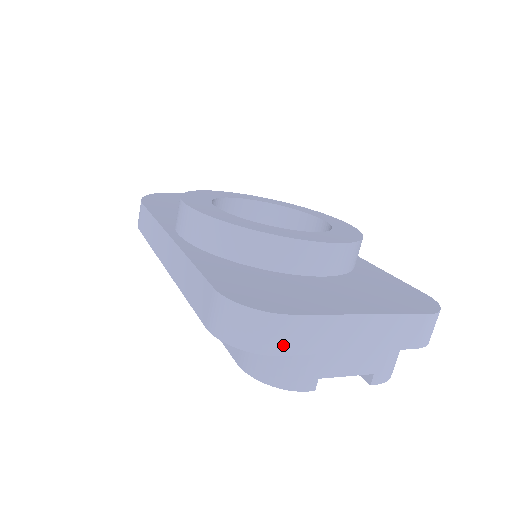
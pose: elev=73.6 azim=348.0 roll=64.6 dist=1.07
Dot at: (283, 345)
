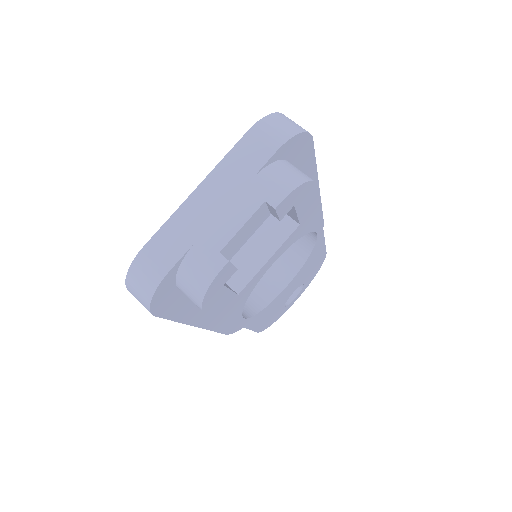
Dot at: (161, 266)
